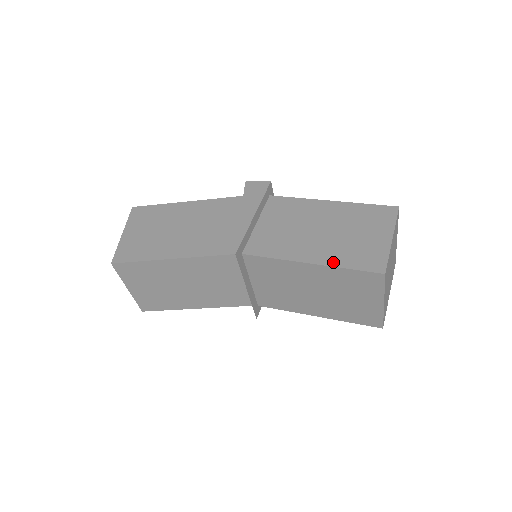
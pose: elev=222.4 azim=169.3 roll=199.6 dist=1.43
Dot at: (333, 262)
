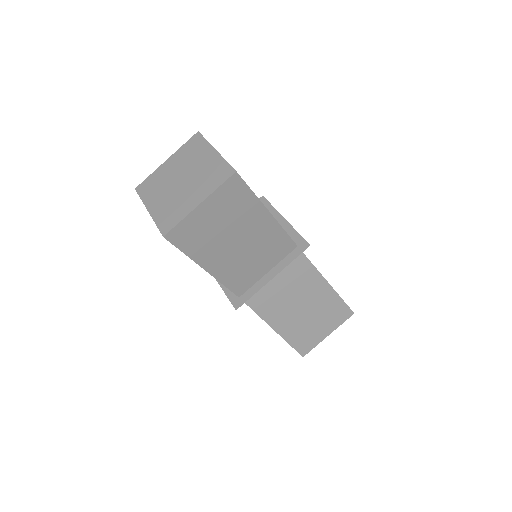
Dot at: occluded
